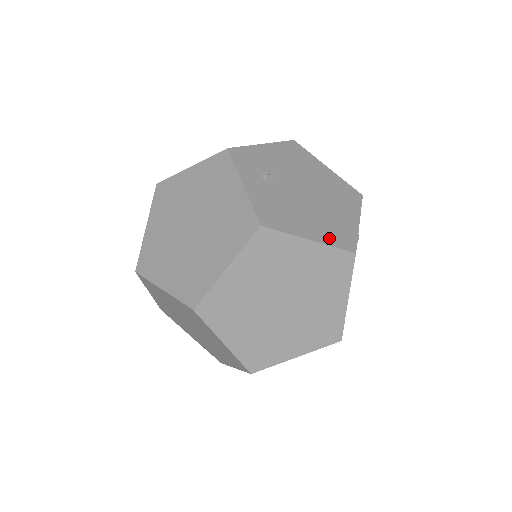
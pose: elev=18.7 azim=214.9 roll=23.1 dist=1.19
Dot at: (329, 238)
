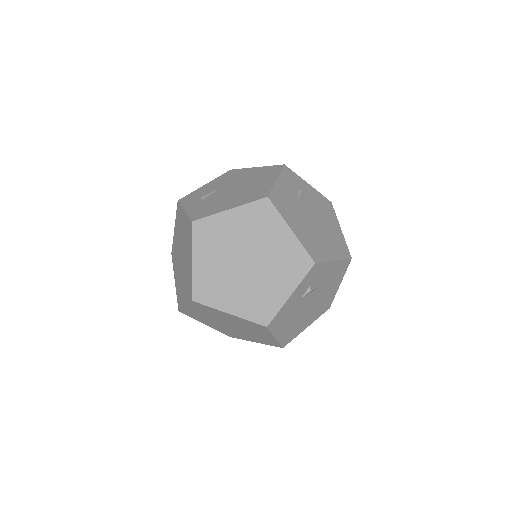
Dot at: (246, 201)
